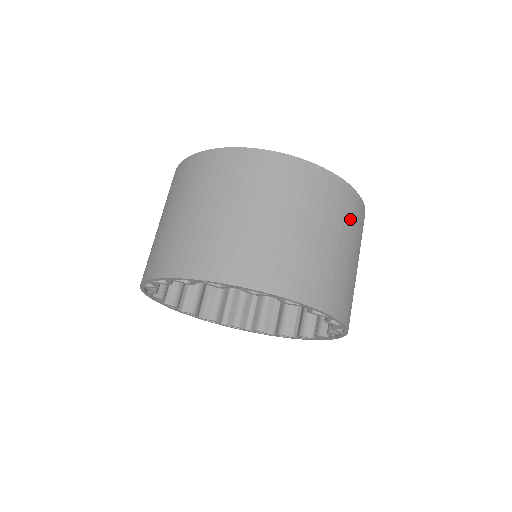
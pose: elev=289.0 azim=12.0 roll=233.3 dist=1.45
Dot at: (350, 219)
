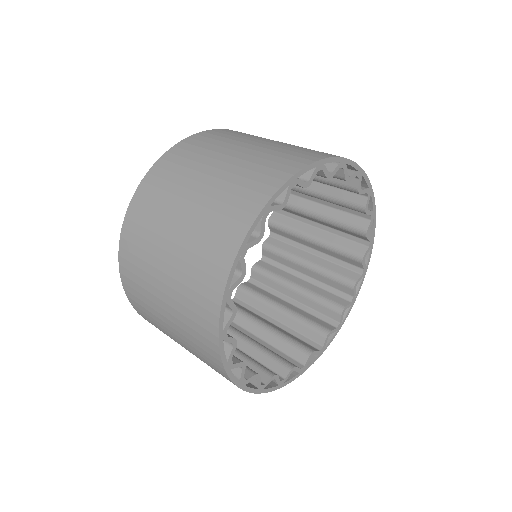
Dot at: occluded
